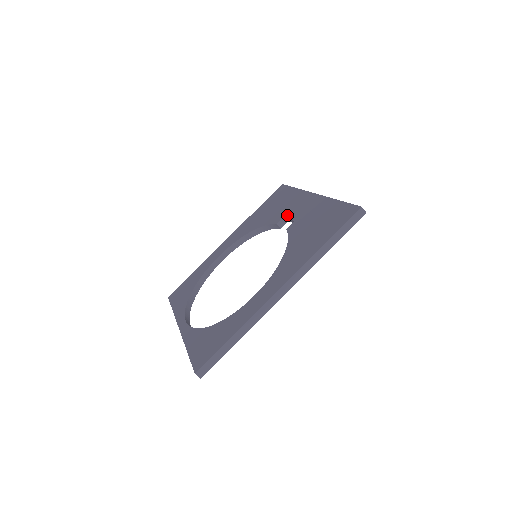
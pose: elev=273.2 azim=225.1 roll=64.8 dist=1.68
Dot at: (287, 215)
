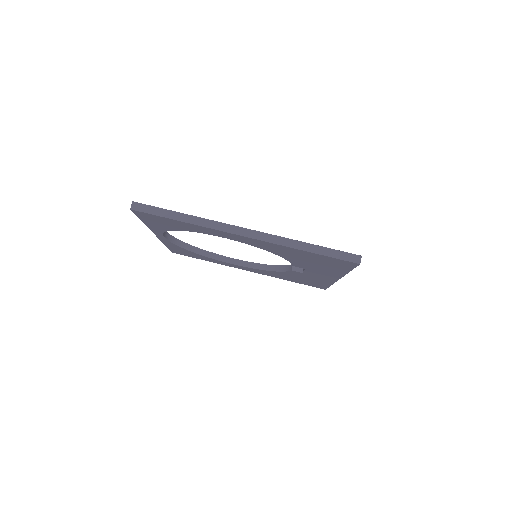
Dot at: occluded
